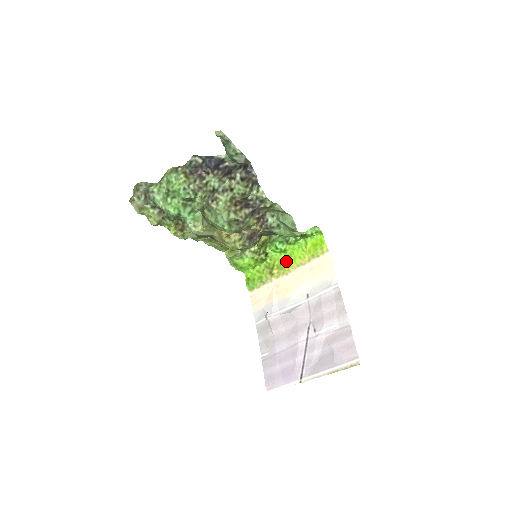
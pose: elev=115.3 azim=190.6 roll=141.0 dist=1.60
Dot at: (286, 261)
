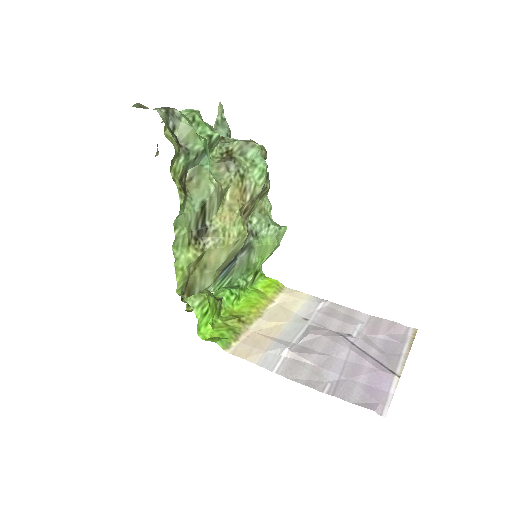
Dot at: (248, 306)
